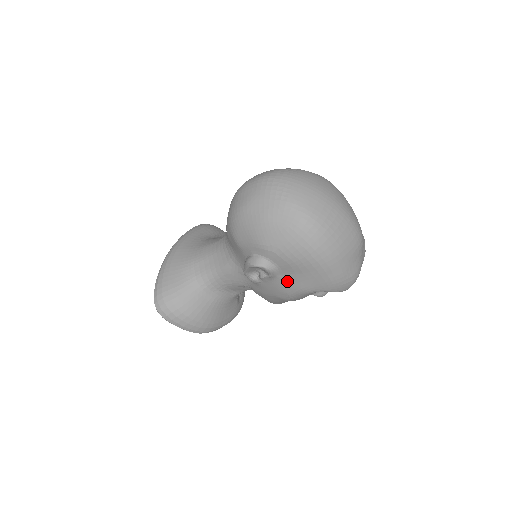
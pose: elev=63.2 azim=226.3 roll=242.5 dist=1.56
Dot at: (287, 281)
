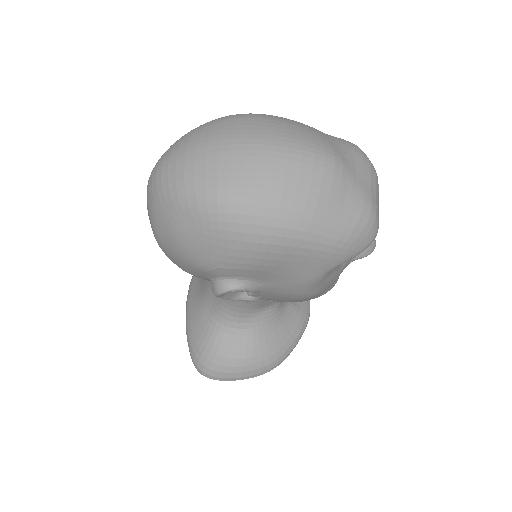
Dot at: (277, 284)
